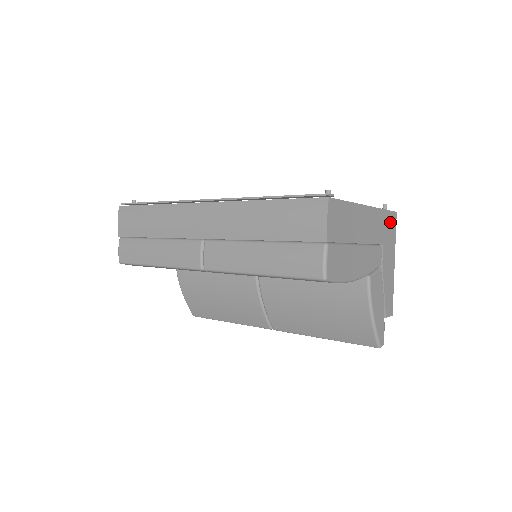
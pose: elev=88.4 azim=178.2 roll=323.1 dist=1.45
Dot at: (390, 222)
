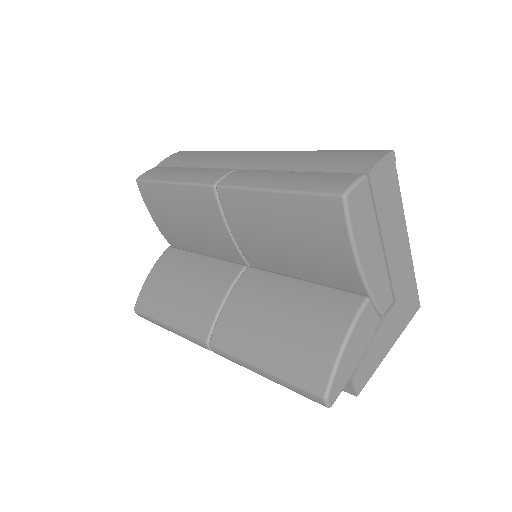
Dot at: (412, 300)
